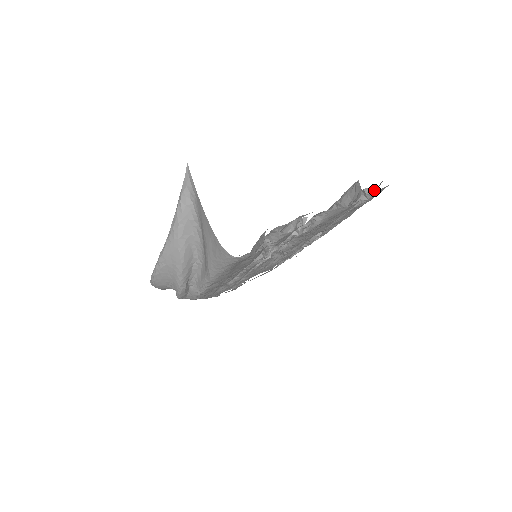
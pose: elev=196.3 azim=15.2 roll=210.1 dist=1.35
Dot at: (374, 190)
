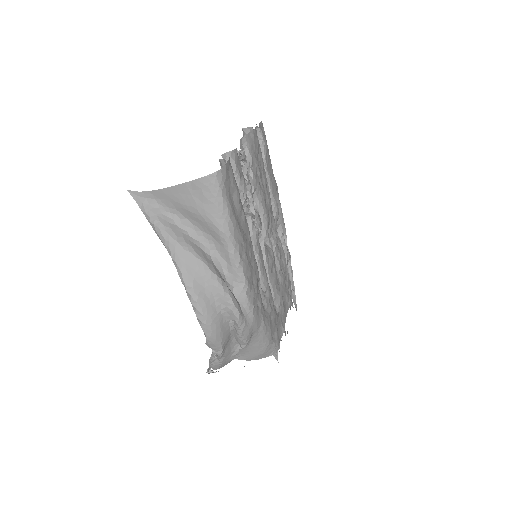
Dot at: (258, 129)
